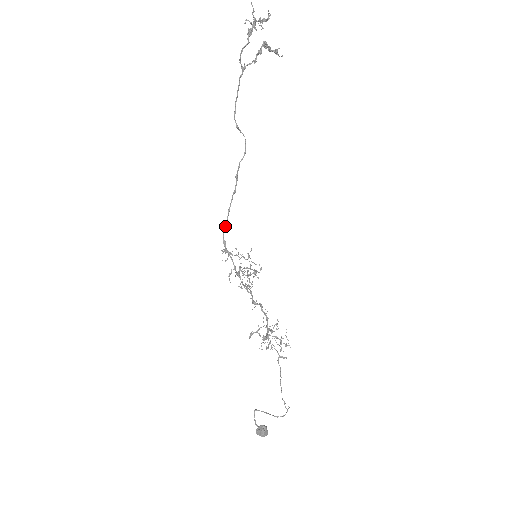
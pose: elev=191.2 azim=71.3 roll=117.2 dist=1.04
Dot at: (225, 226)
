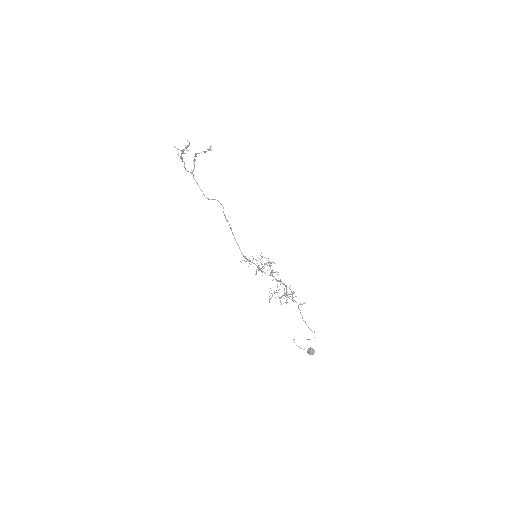
Dot at: (239, 248)
